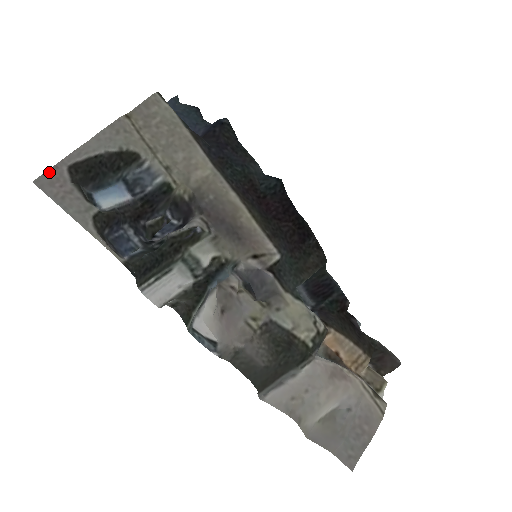
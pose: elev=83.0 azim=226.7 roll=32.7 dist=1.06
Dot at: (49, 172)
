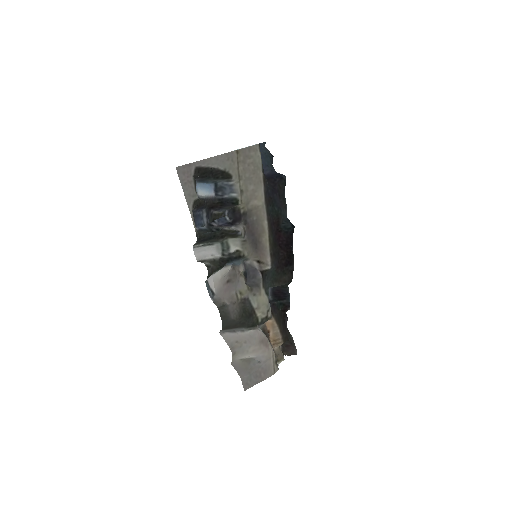
Dot at: (186, 166)
